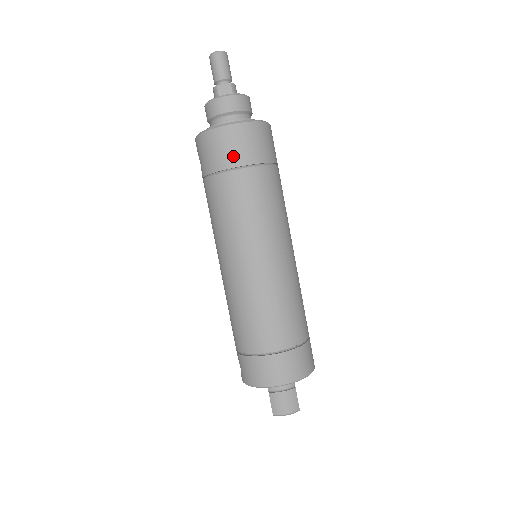
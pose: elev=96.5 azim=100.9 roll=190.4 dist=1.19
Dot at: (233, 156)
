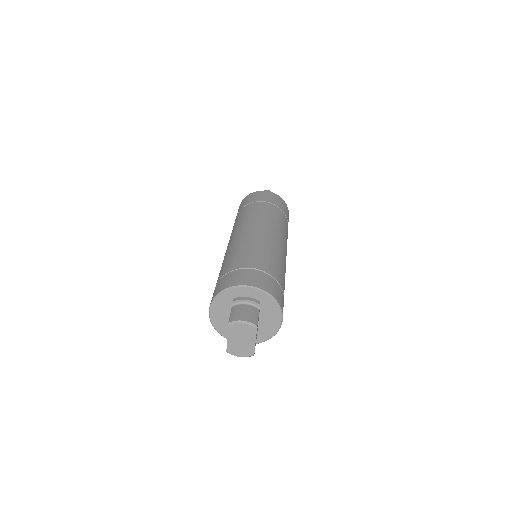
Dot at: (261, 198)
